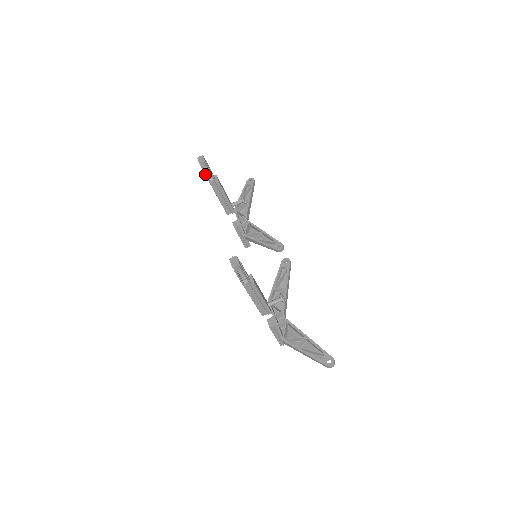
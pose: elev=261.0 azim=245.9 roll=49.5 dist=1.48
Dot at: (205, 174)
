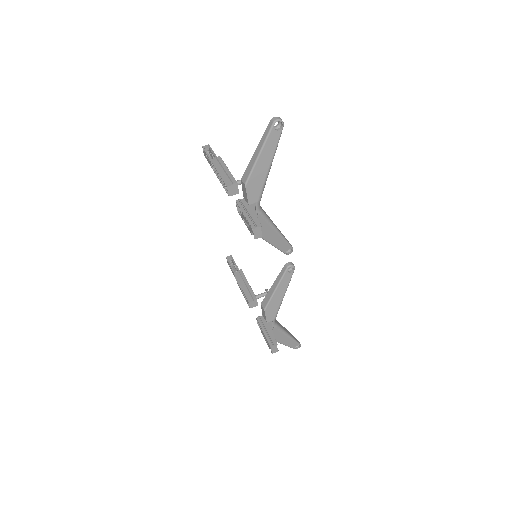
Dot at: (230, 265)
